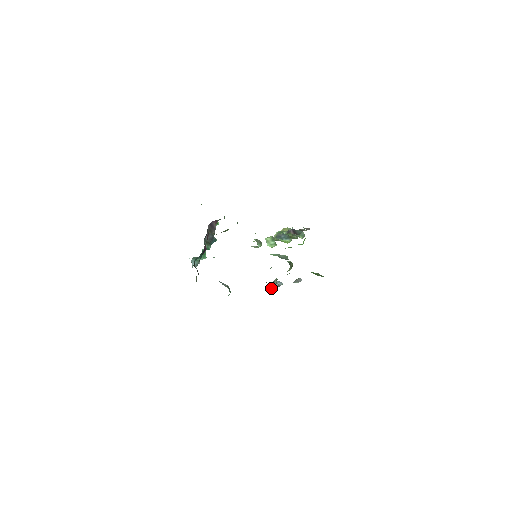
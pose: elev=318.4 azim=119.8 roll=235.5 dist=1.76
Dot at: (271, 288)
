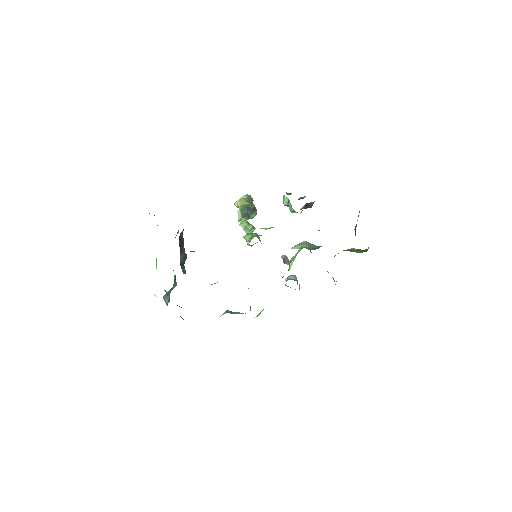
Dot at: occluded
